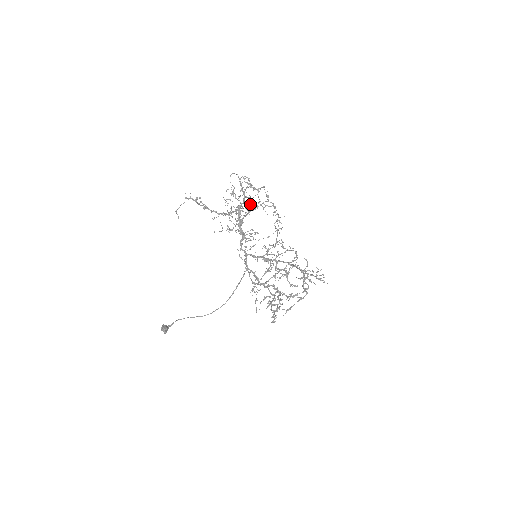
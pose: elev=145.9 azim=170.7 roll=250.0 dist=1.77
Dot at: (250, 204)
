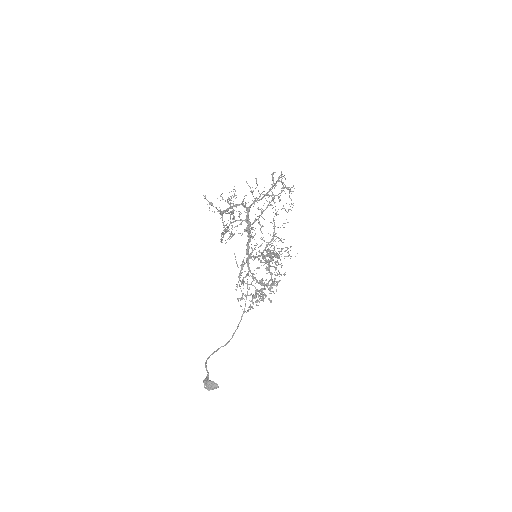
Dot at: occluded
